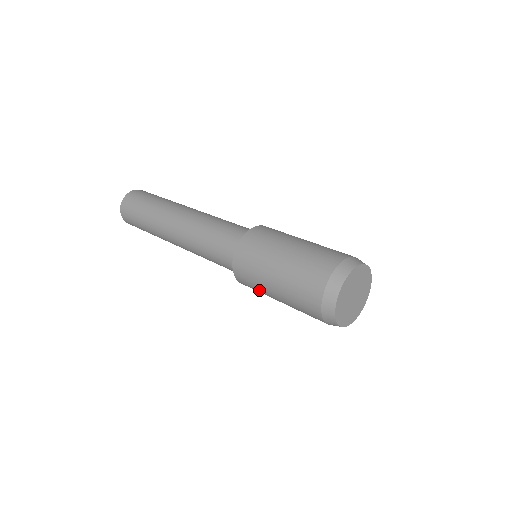
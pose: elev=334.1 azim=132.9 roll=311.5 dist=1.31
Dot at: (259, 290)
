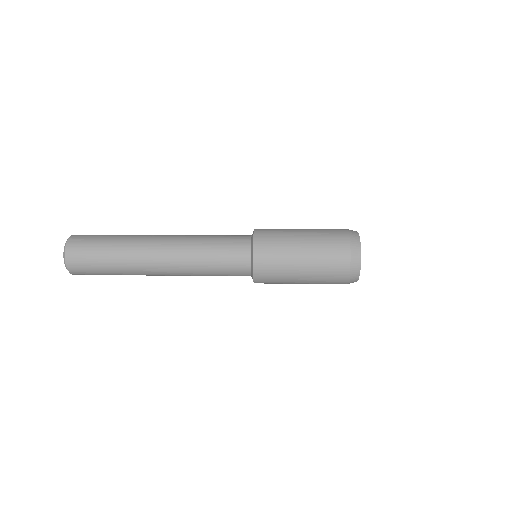
Dot at: occluded
